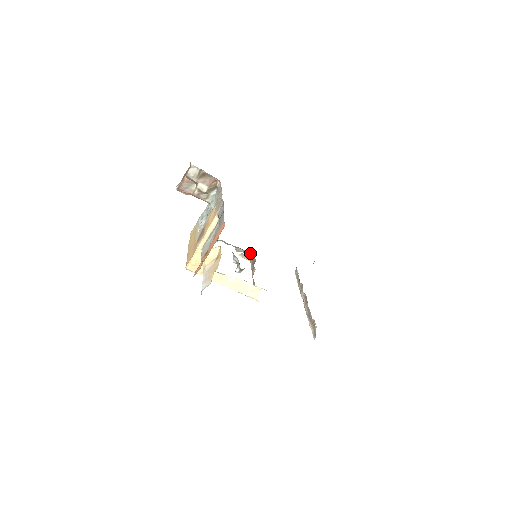
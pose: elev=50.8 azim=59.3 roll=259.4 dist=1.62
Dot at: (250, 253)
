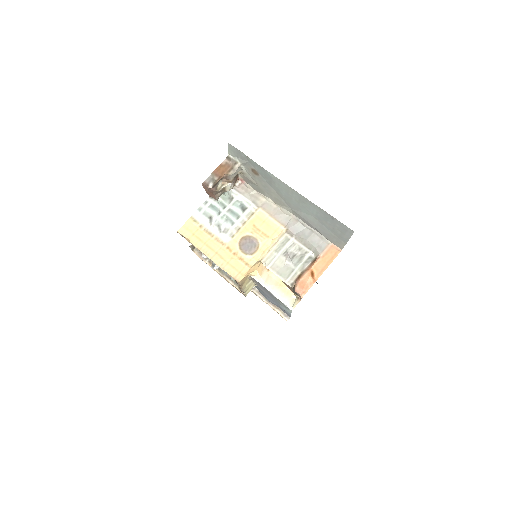
Dot at: occluded
